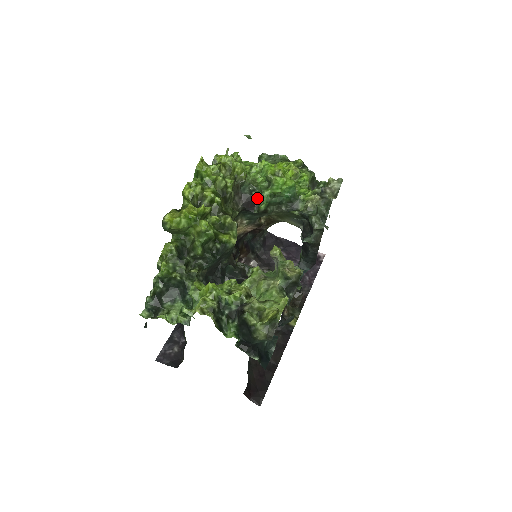
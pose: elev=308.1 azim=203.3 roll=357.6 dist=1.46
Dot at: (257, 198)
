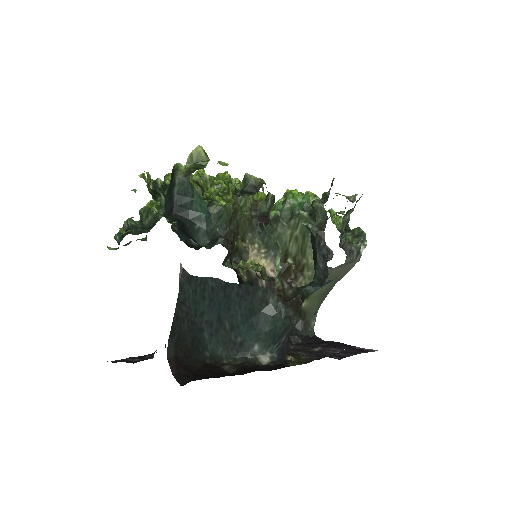
Dot at: occluded
